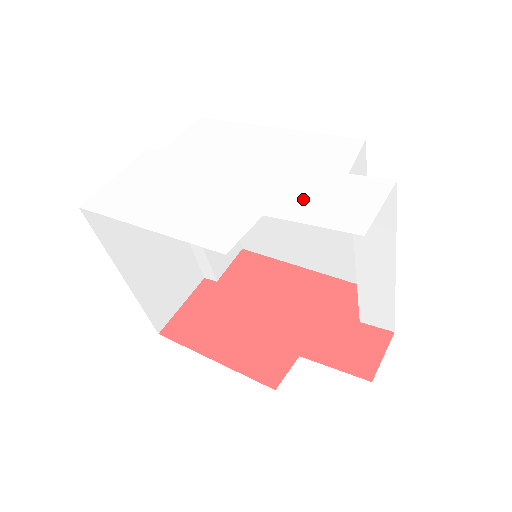
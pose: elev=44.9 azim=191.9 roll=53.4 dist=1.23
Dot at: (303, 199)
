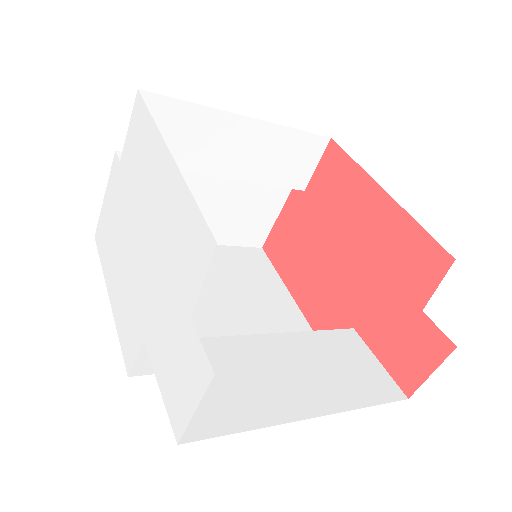
Dot at: (161, 339)
